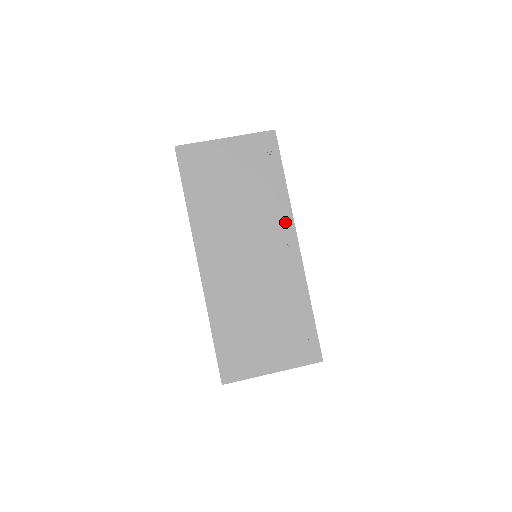
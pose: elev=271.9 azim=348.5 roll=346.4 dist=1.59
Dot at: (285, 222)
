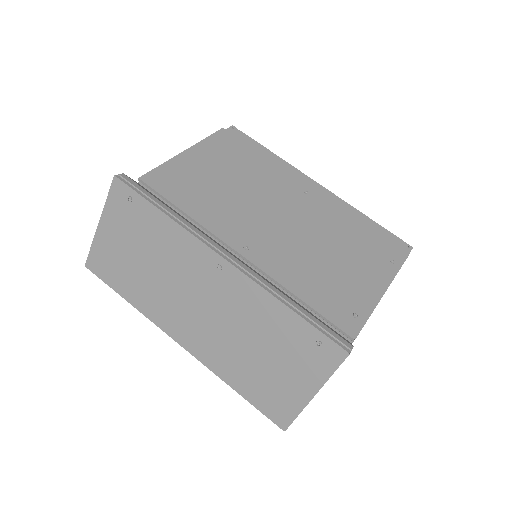
Dot at: (196, 249)
